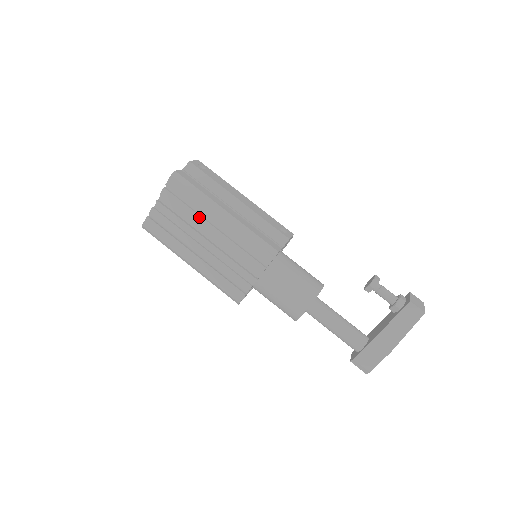
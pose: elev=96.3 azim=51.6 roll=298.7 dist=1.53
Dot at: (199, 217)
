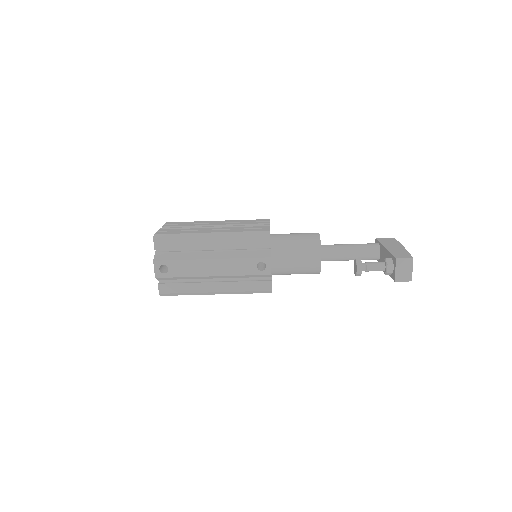
Dot at: occluded
